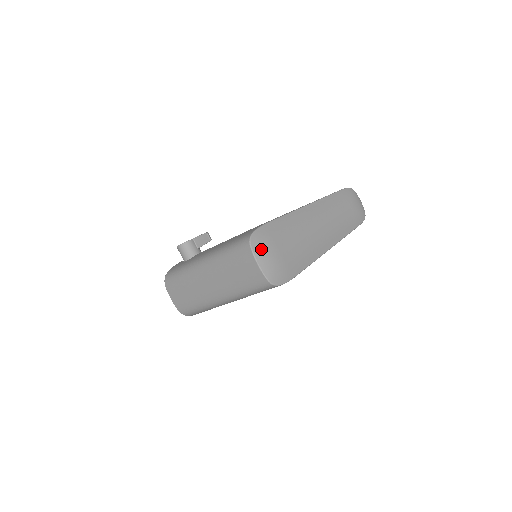
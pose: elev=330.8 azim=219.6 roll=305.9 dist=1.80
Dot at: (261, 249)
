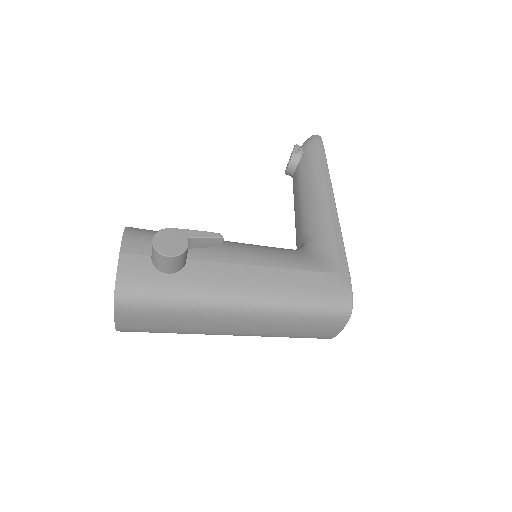
Dot at: occluded
